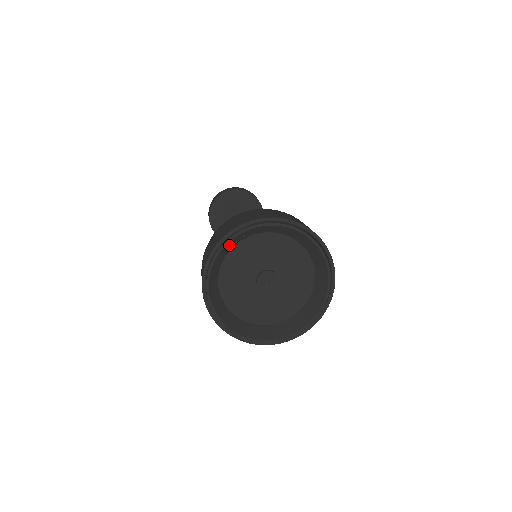
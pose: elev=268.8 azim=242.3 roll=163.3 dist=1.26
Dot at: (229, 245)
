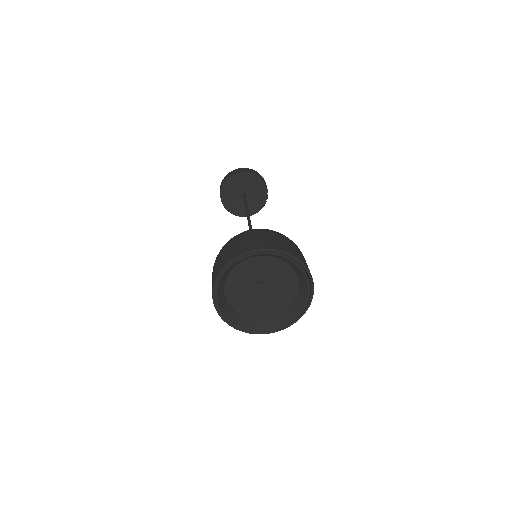
Dot at: (256, 255)
